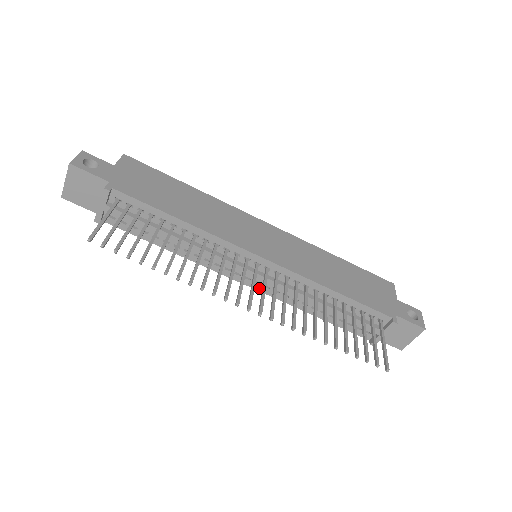
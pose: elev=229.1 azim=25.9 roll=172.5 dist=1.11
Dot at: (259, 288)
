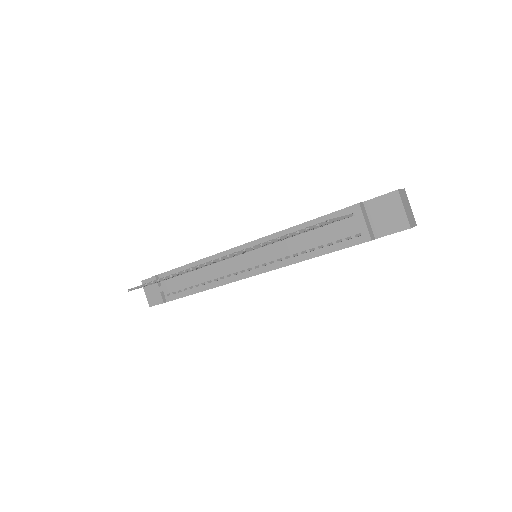
Dot at: (262, 271)
